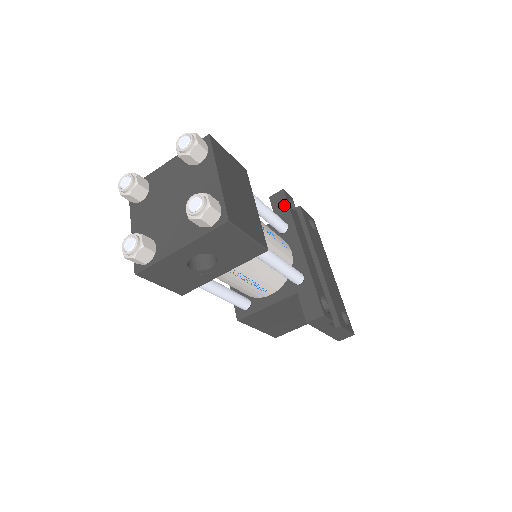
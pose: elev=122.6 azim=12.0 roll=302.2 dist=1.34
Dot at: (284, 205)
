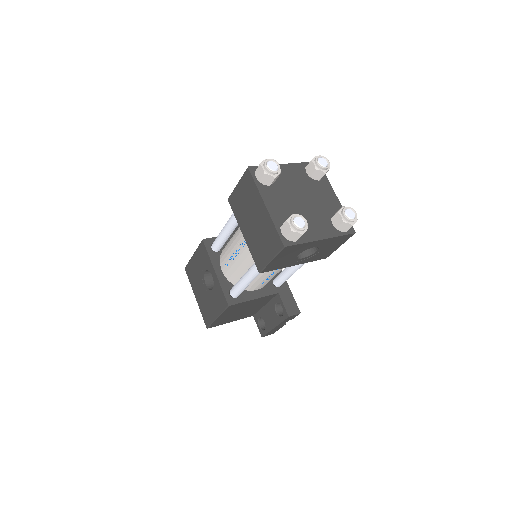
Dot at: occluded
